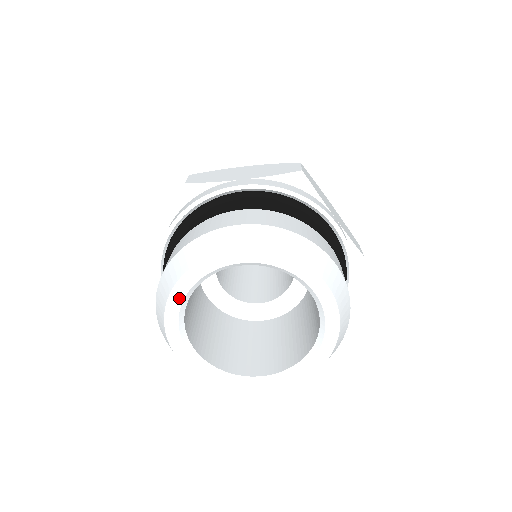
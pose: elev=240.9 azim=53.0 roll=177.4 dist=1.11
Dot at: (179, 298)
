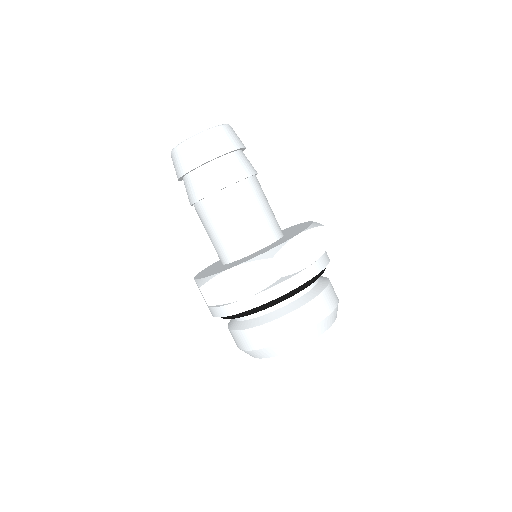
Dot at: occluded
